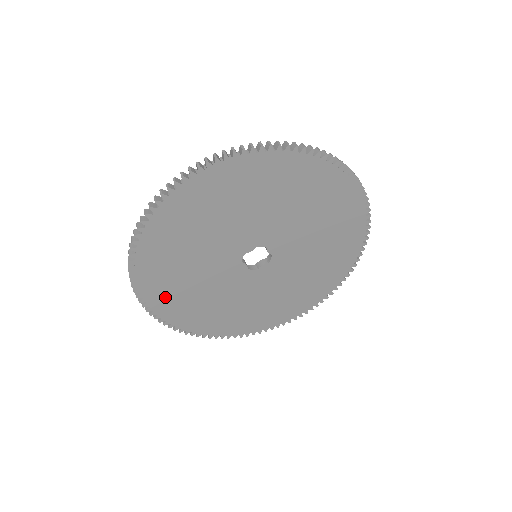
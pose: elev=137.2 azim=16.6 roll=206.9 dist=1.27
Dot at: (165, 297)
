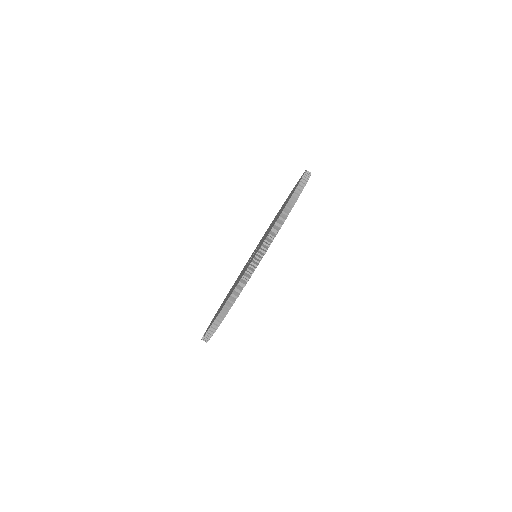
Dot at: occluded
